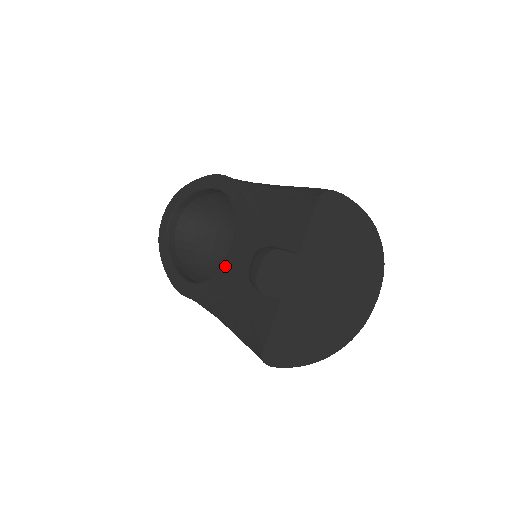
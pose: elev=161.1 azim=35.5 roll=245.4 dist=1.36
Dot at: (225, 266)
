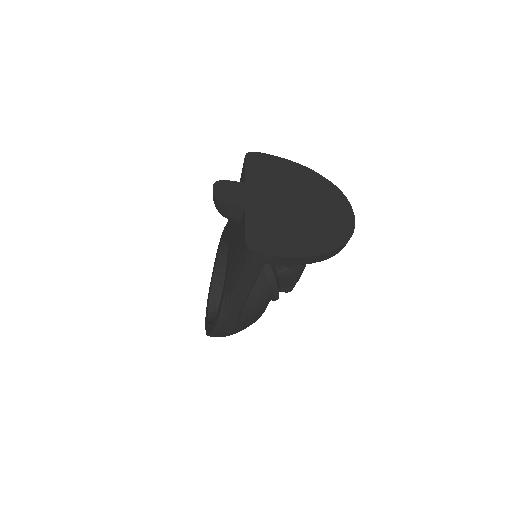
Dot at: (227, 260)
